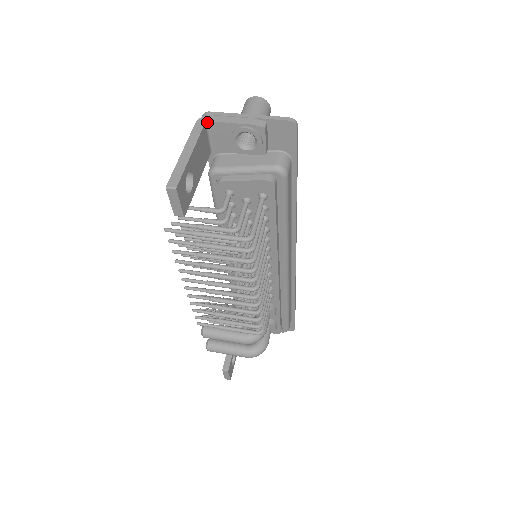
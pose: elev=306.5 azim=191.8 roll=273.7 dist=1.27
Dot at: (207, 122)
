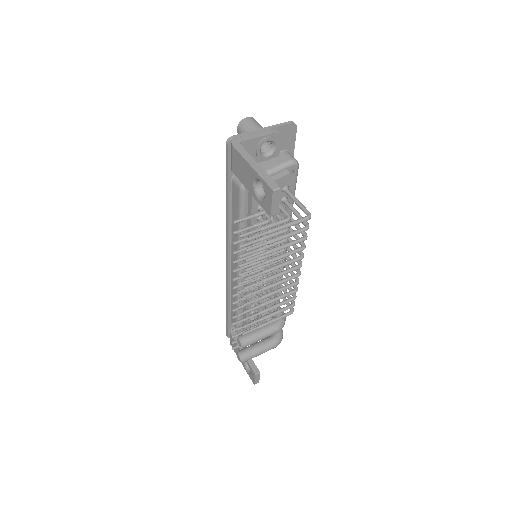
Dot at: (240, 143)
